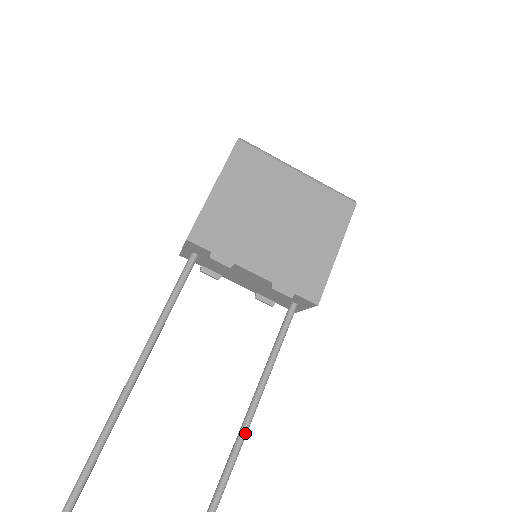
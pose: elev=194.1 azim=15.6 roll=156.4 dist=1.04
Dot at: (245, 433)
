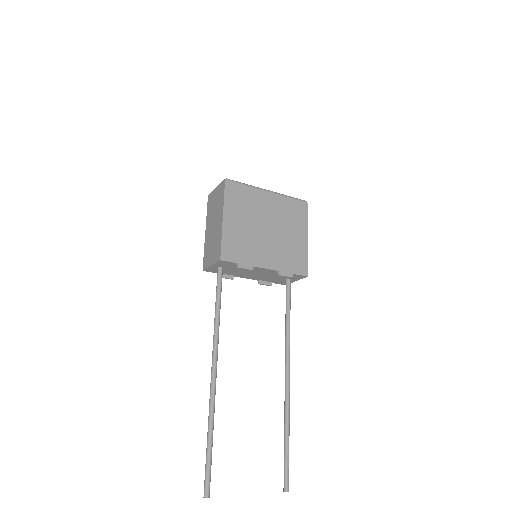
Dot at: (289, 370)
